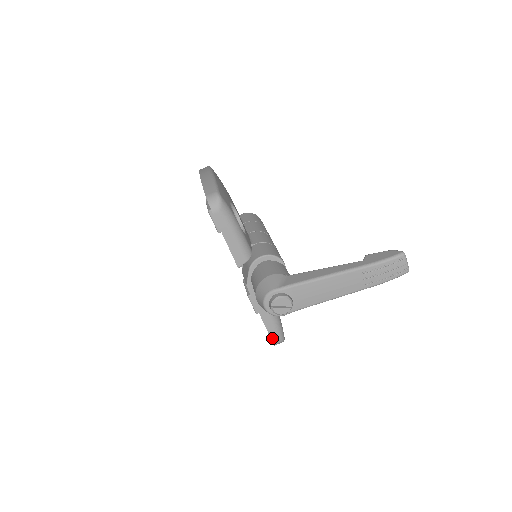
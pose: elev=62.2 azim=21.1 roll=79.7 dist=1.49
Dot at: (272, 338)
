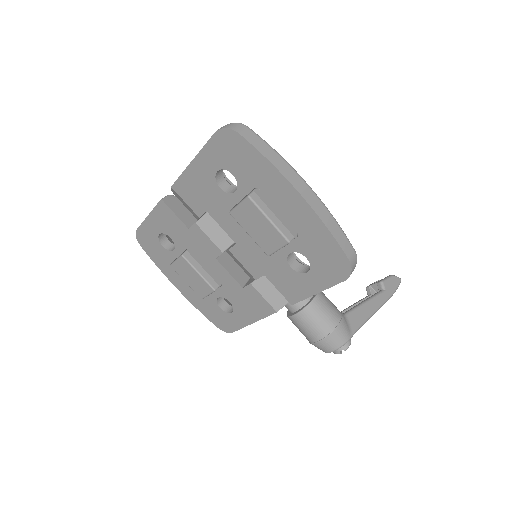
Dot at: occluded
